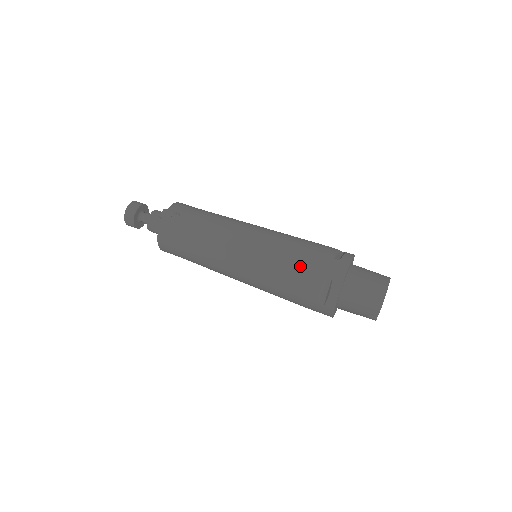
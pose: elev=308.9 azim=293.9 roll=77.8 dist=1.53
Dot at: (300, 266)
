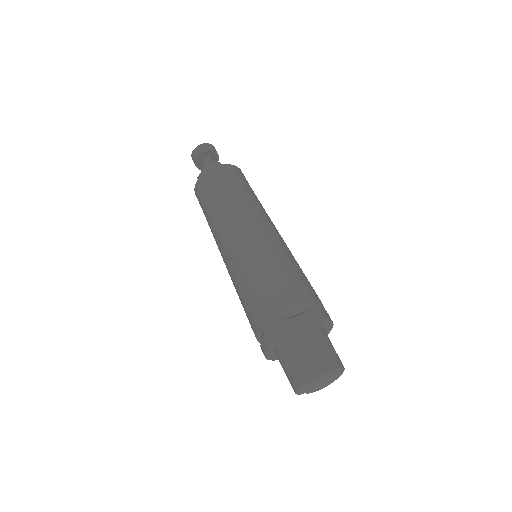
Dot at: (250, 303)
